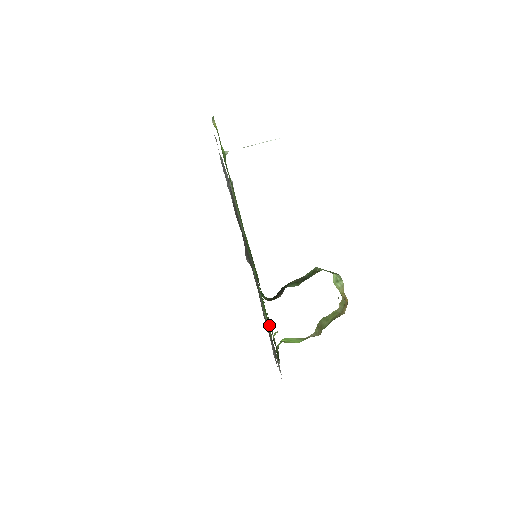
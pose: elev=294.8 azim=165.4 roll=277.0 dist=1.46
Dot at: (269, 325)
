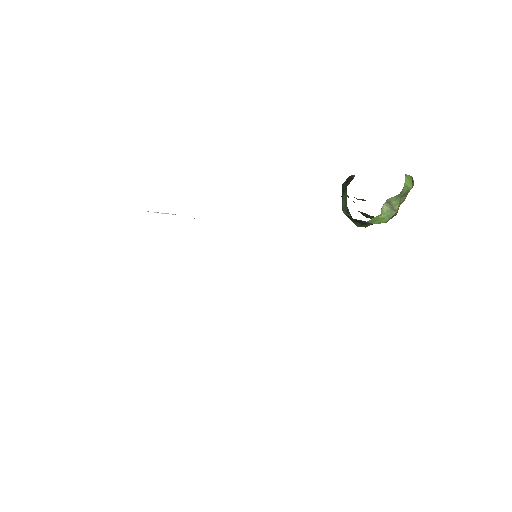
Dot at: occluded
